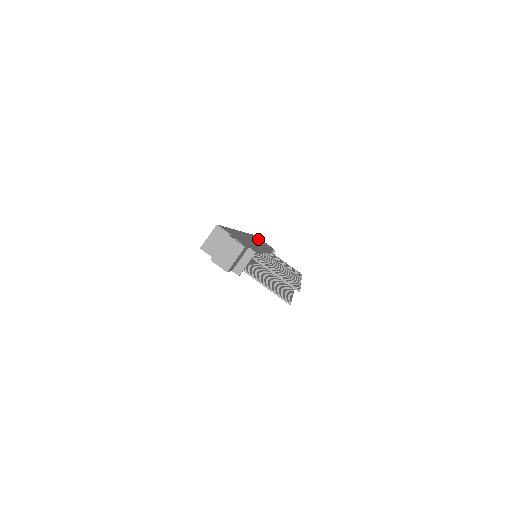
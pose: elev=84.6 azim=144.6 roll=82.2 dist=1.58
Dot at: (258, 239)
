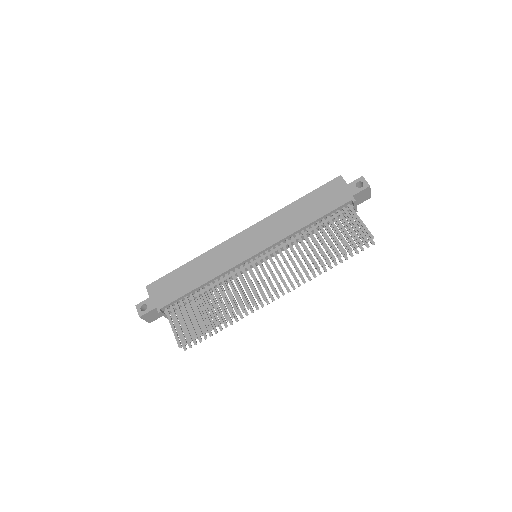
Dot at: (323, 195)
